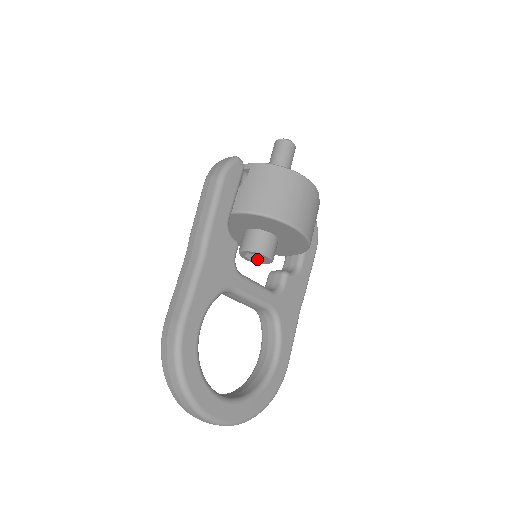
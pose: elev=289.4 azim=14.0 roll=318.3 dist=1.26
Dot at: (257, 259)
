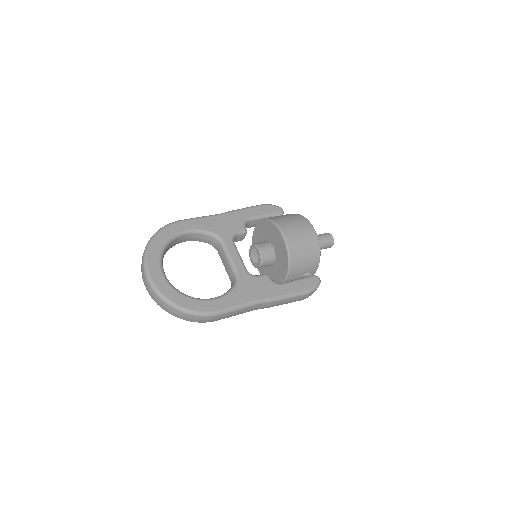
Dot at: (257, 263)
